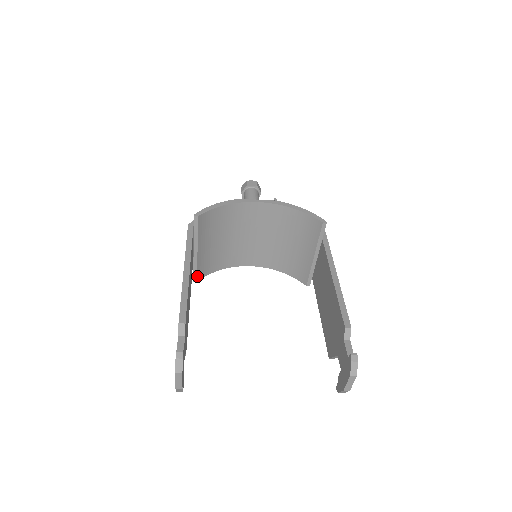
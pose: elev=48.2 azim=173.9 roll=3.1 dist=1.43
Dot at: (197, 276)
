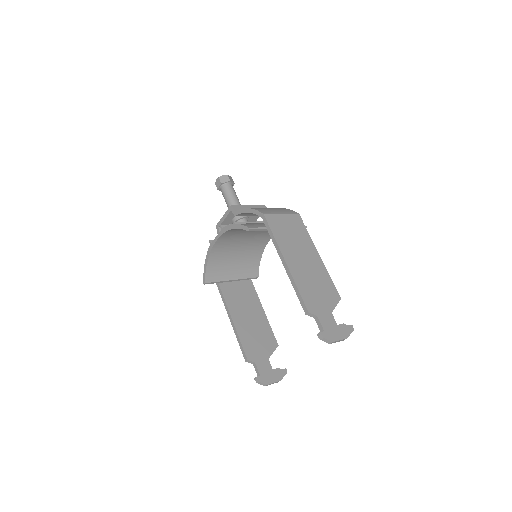
Dot at: (254, 277)
